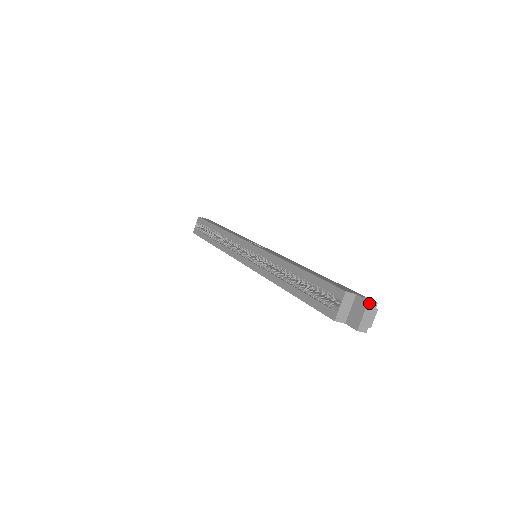
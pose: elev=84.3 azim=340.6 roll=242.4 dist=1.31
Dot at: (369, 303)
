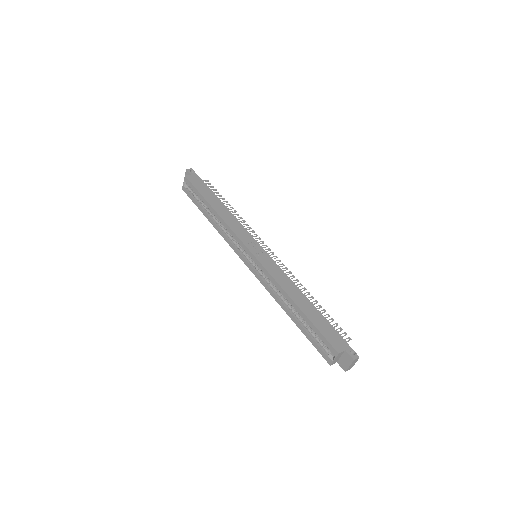
Dot at: (354, 361)
